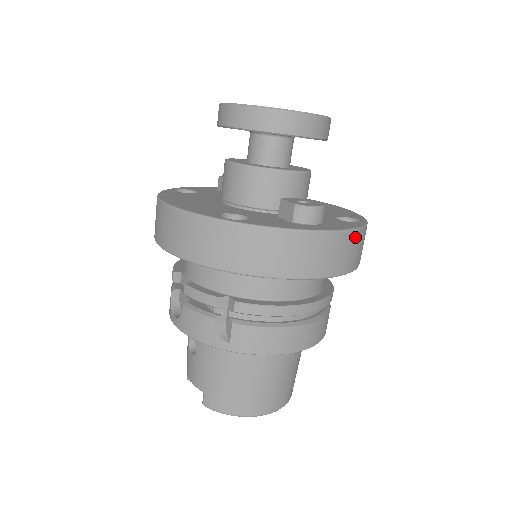
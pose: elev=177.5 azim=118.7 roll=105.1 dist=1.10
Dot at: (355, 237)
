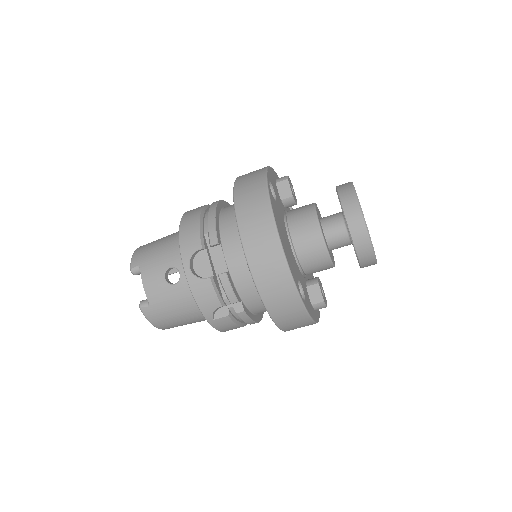
Dot at: occluded
